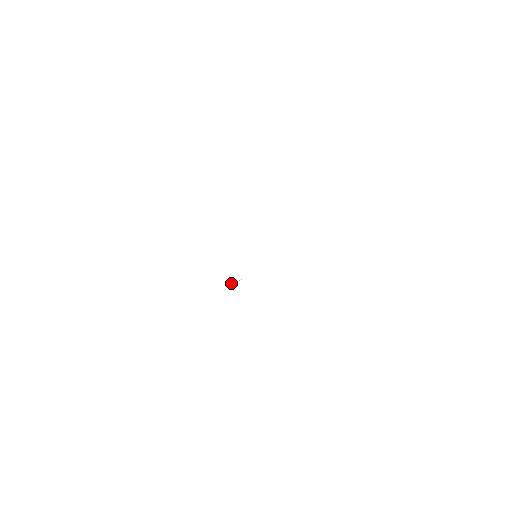
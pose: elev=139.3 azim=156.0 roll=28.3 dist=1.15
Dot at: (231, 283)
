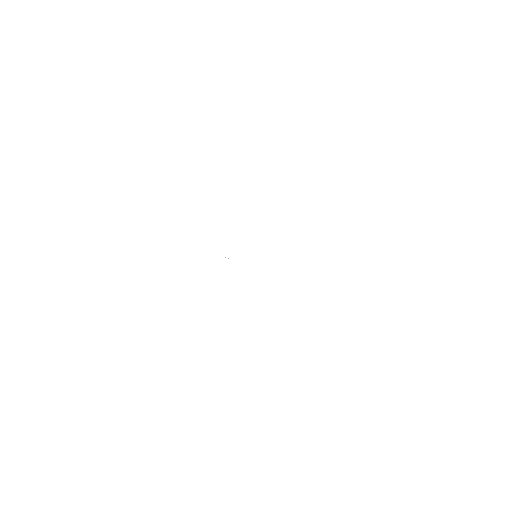
Dot at: occluded
